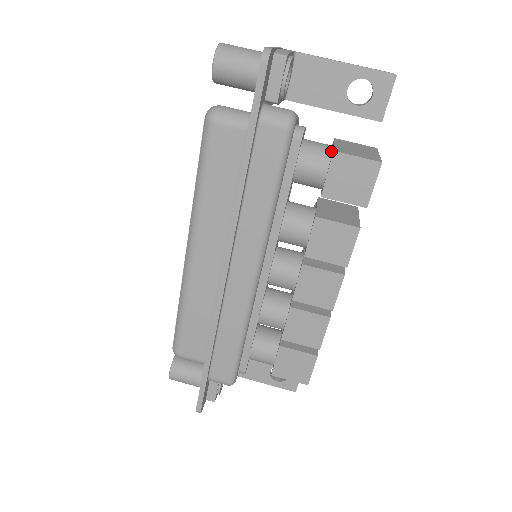
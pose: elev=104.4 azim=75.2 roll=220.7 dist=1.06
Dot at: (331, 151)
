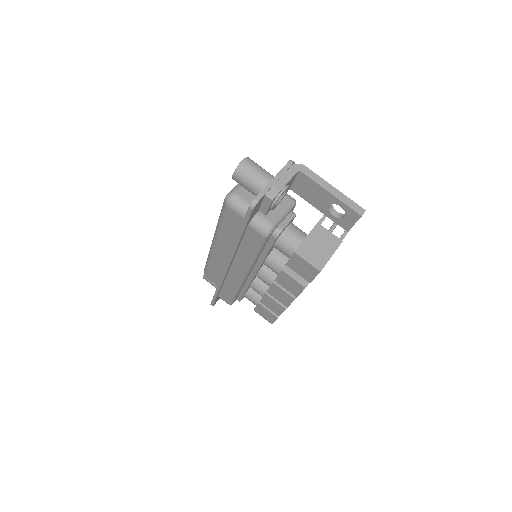
Dot at: (298, 246)
